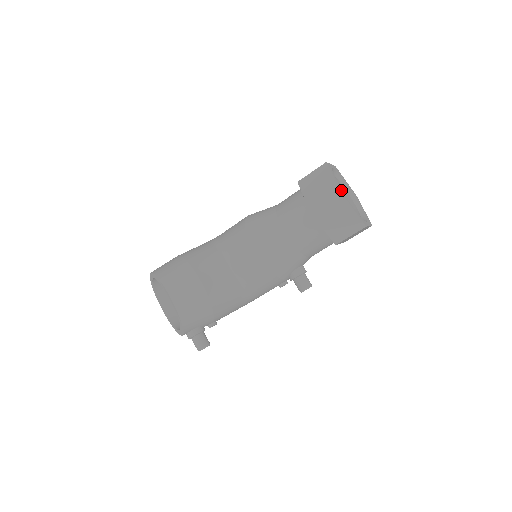
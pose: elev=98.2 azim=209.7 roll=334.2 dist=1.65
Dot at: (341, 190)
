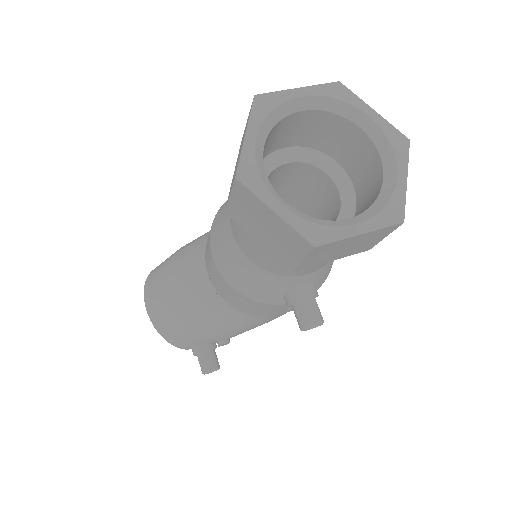
Dot at: (249, 166)
